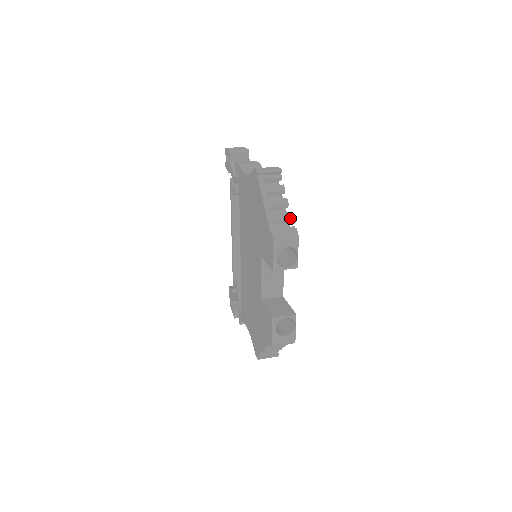
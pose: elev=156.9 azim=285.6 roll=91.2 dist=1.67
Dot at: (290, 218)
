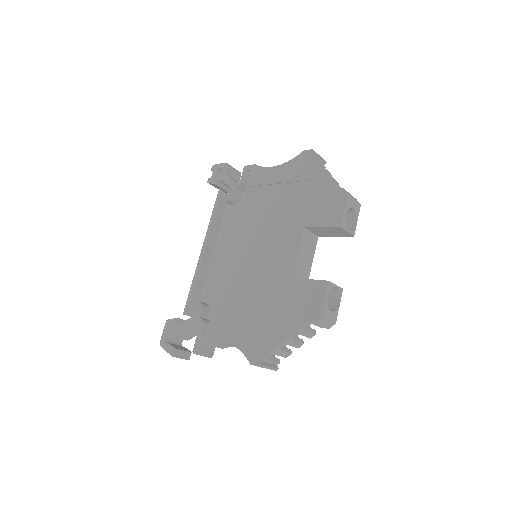
Dot at: occluded
